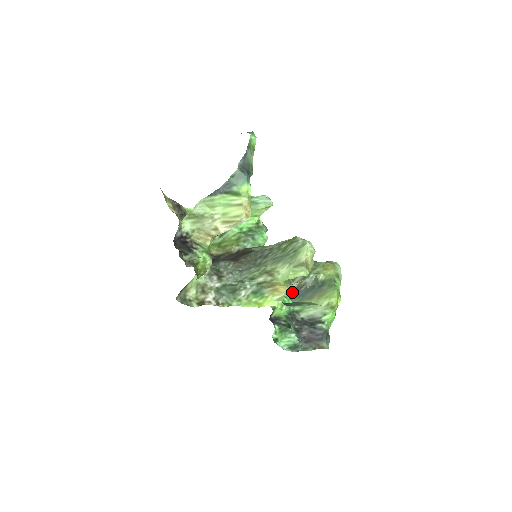
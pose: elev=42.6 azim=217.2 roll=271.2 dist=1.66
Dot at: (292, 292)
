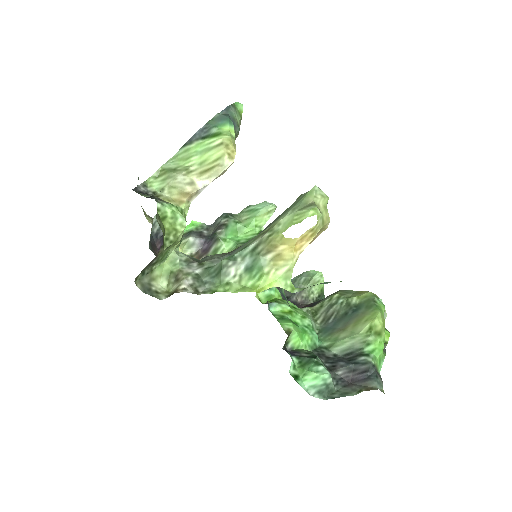
Dot at: (316, 327)
